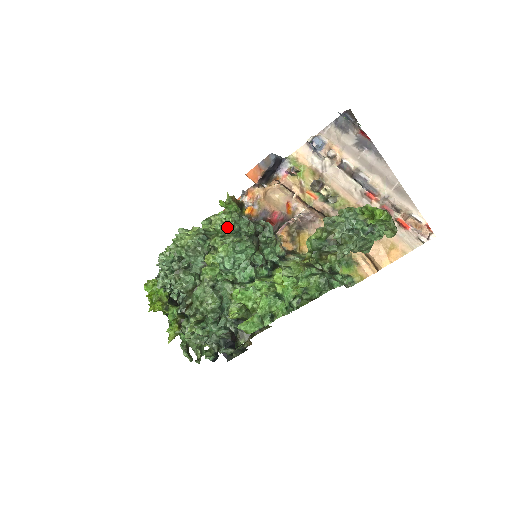
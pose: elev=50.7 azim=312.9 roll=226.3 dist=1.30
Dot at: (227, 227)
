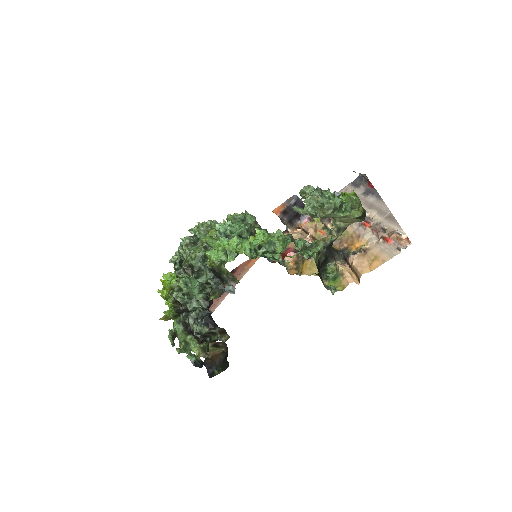
Dot at: (235, 215)
